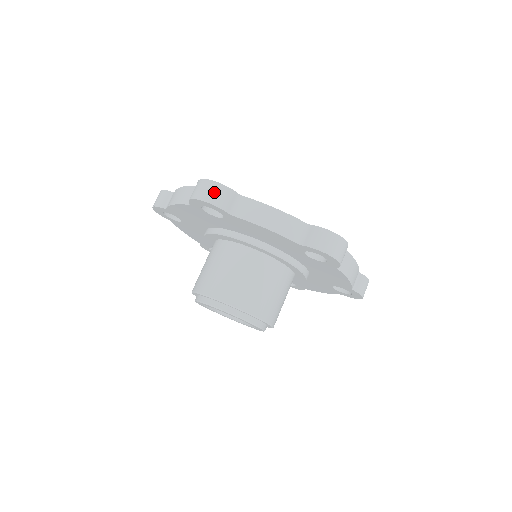
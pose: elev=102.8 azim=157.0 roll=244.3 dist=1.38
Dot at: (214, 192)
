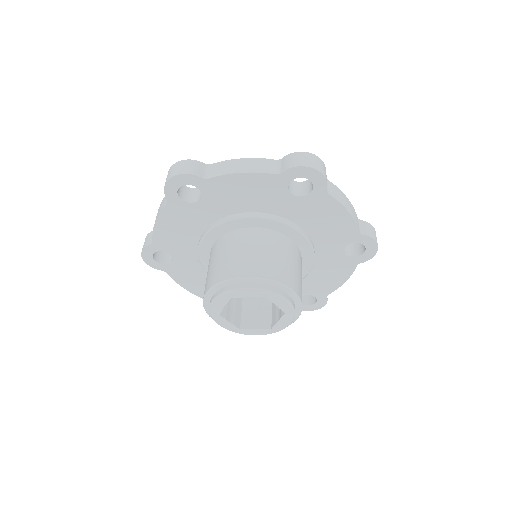
Dot at: (321, 166)
